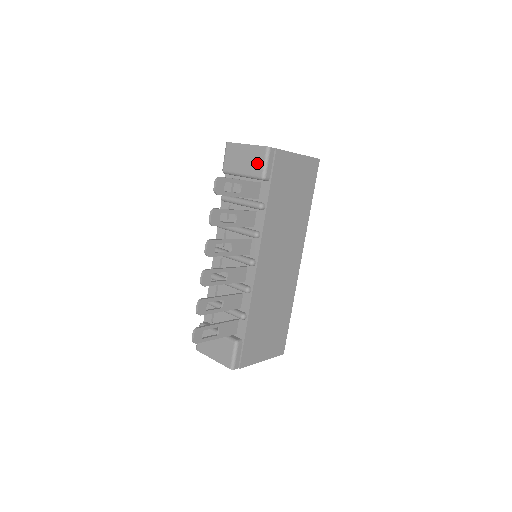
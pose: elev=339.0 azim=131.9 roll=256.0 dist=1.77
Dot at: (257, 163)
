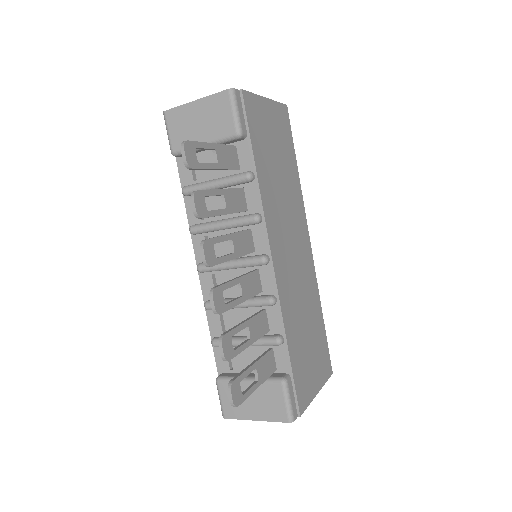
Dot at: (222, 118)
